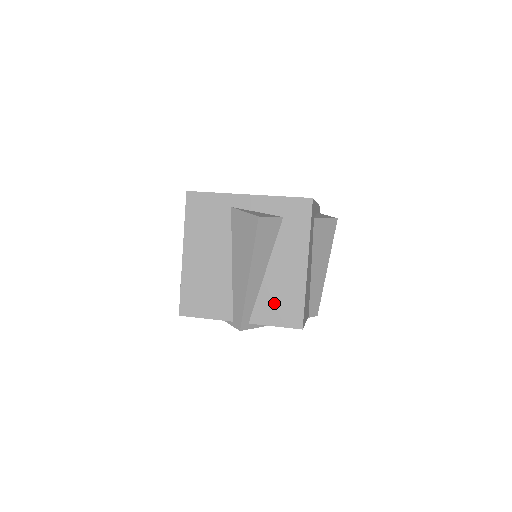
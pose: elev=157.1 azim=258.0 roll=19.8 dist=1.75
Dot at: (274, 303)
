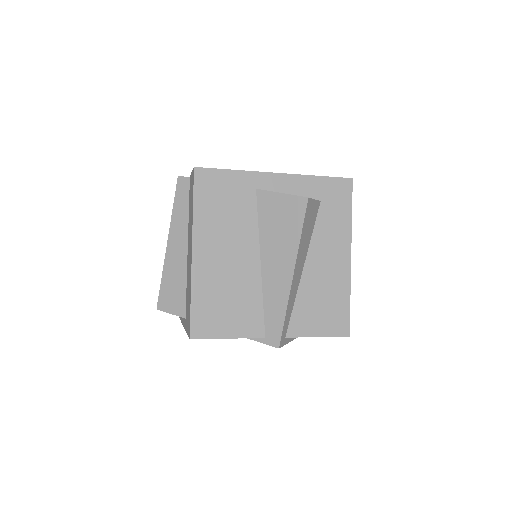
Dot at: (315, 308)
